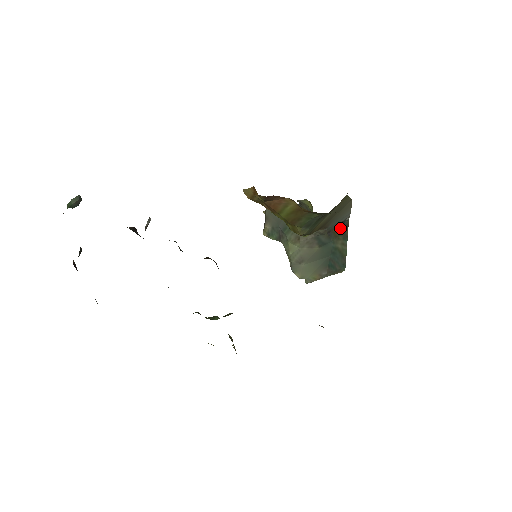
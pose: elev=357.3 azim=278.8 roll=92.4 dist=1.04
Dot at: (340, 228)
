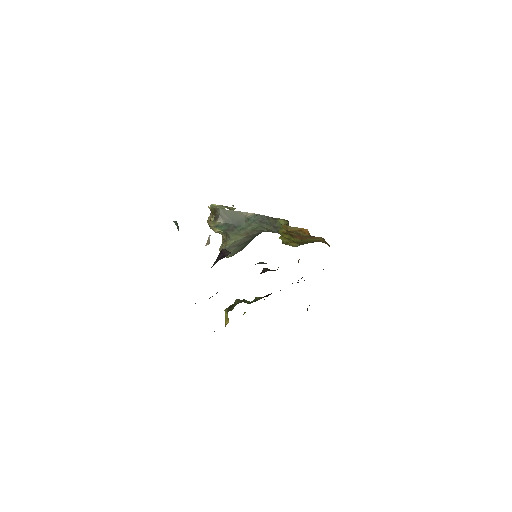
Dot at: occluded
